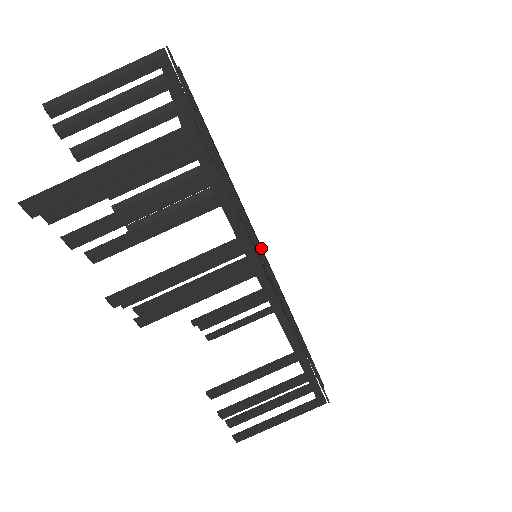
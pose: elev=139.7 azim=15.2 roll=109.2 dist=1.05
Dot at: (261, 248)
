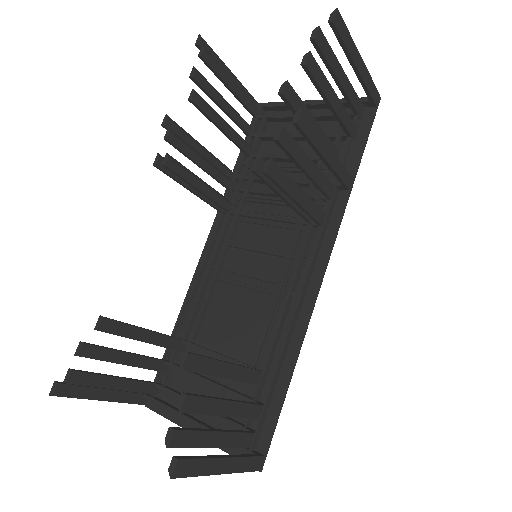
Dot at: occluded
